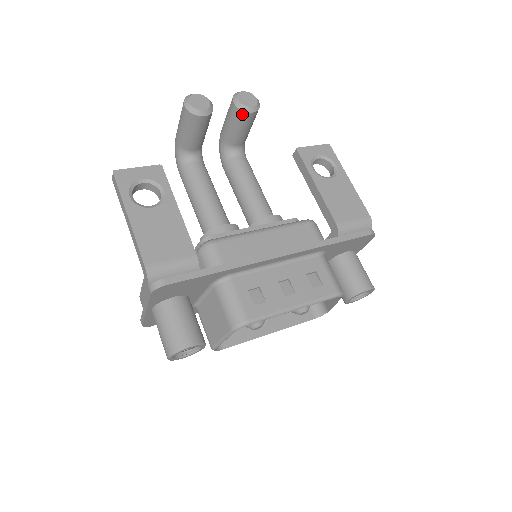
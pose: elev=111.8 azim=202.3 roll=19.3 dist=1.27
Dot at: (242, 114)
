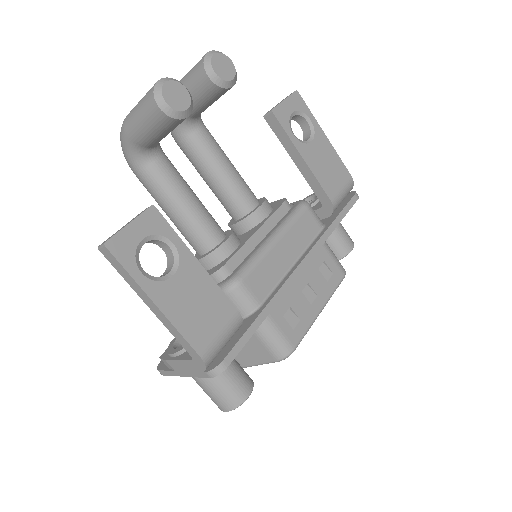
Dot at: (220, 91)
